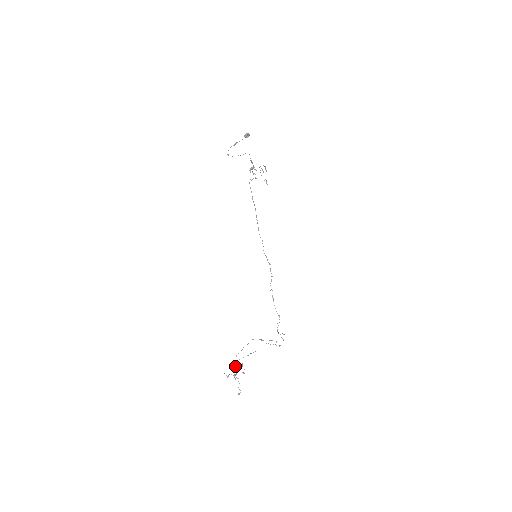
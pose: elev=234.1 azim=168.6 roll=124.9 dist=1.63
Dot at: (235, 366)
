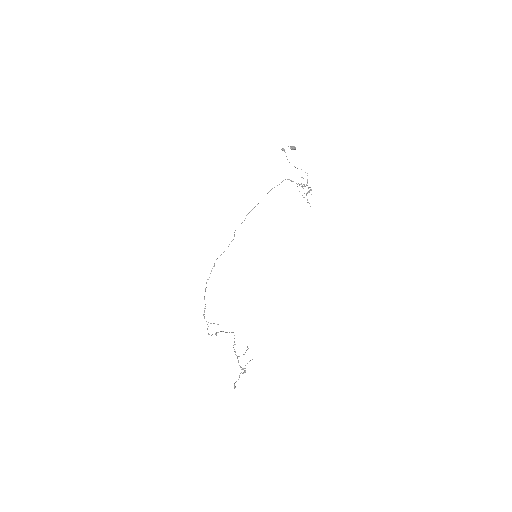
Dot at: occluded
